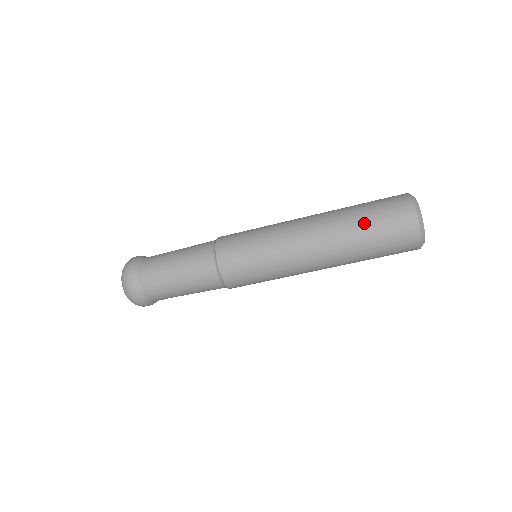
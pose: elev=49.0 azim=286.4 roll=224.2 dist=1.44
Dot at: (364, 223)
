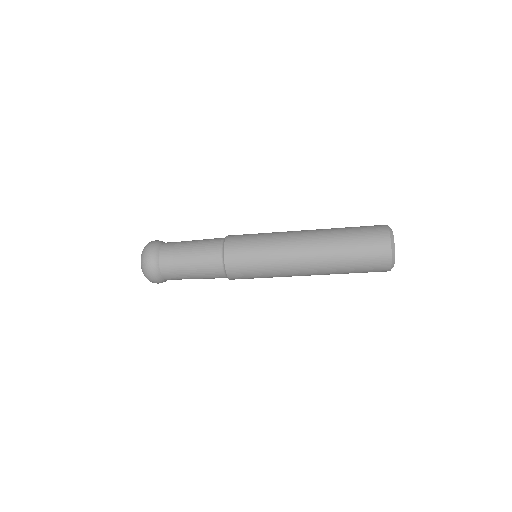
Dot at: (349, 259)
